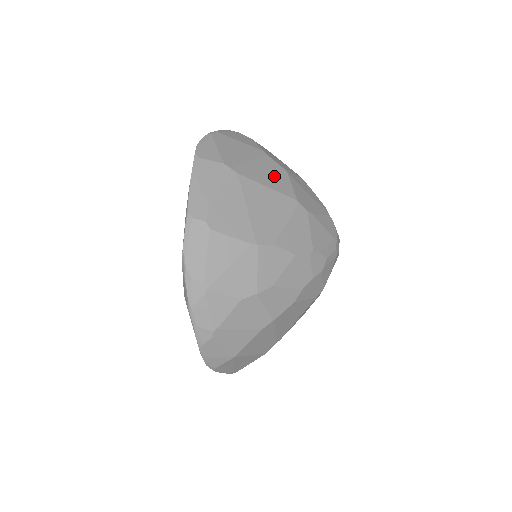
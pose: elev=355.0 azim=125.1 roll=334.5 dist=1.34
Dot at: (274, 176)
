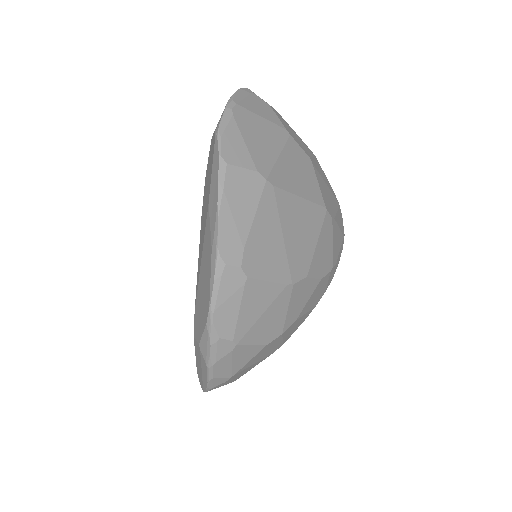
Dot at: (303, 174)
